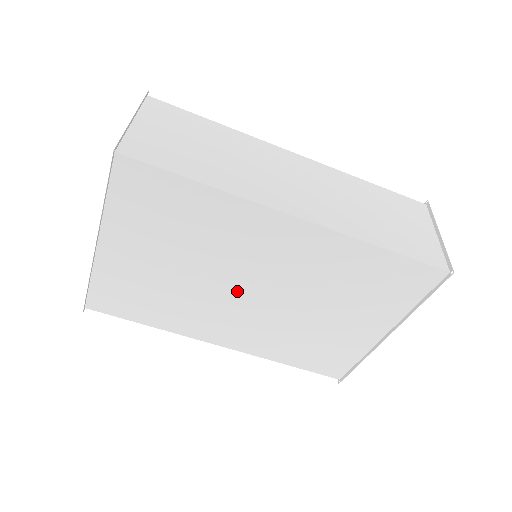
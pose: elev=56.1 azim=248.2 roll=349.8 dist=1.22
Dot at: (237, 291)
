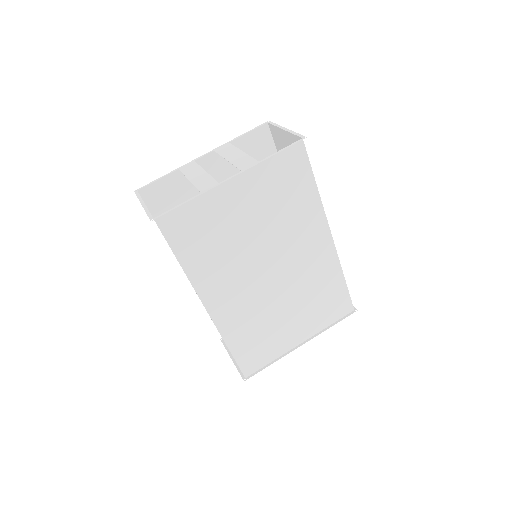
Dot at: (264, 267)
